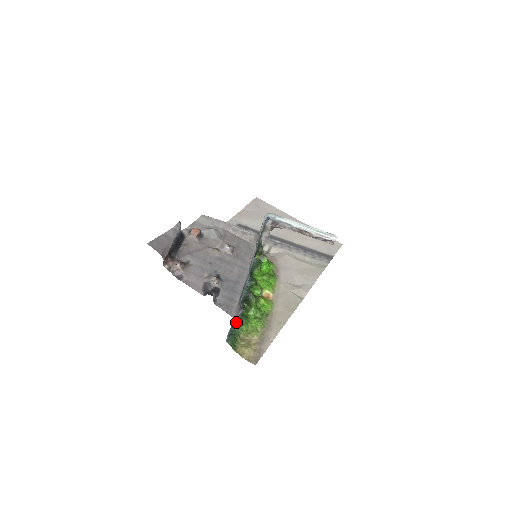
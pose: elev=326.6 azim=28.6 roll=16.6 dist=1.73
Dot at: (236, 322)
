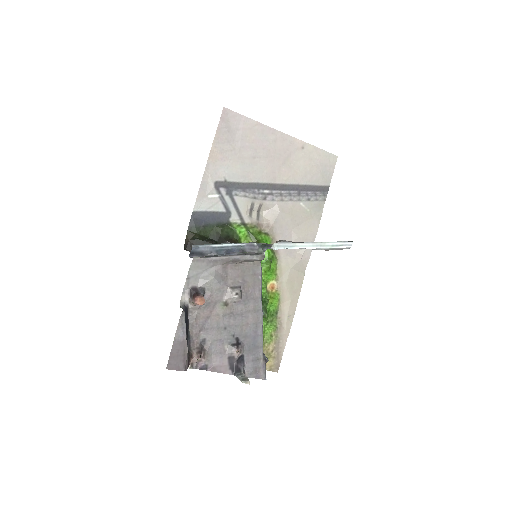
Dot at: occluded
